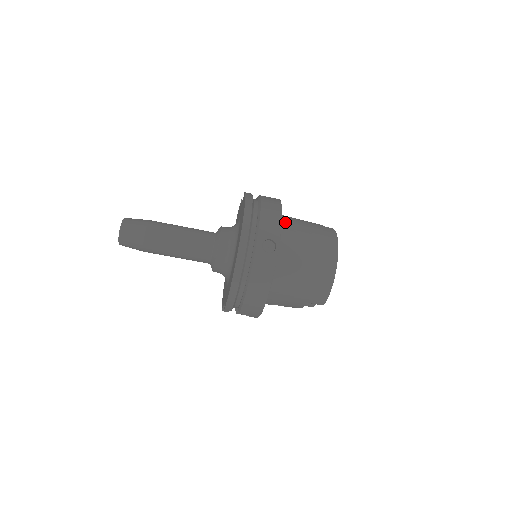
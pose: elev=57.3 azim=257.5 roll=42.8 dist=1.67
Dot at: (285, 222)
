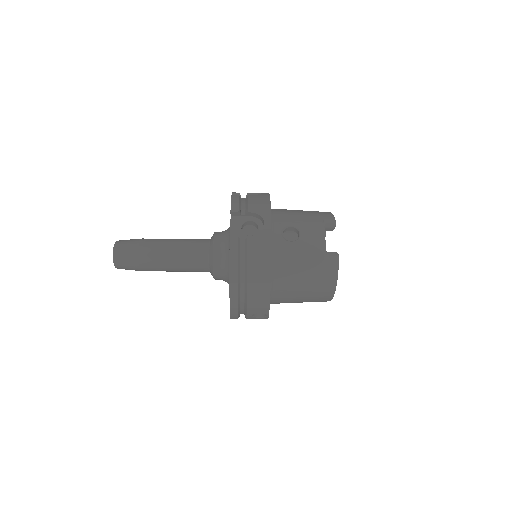
Dot at: (278, 274)
